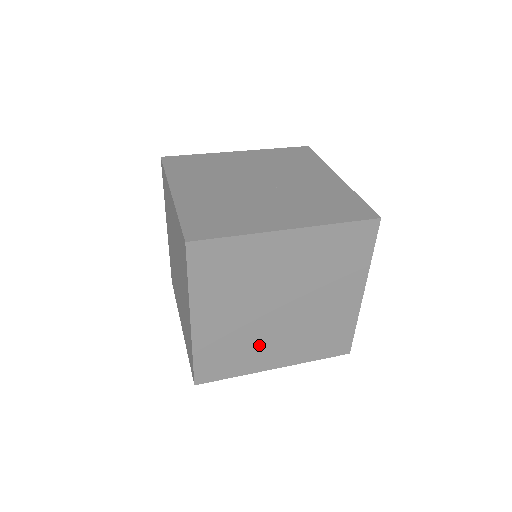
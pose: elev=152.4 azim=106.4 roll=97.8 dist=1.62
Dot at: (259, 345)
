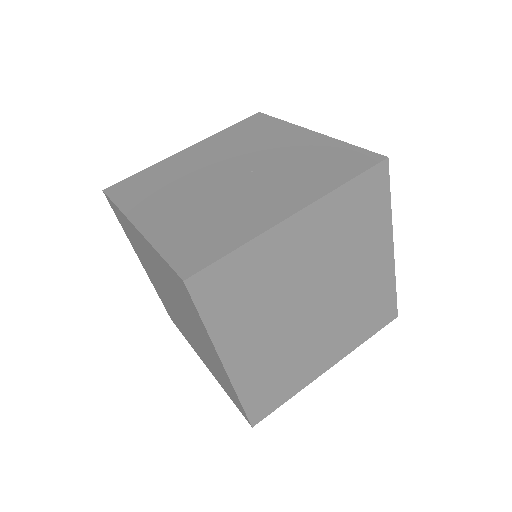
Dot at: (305, 353)
